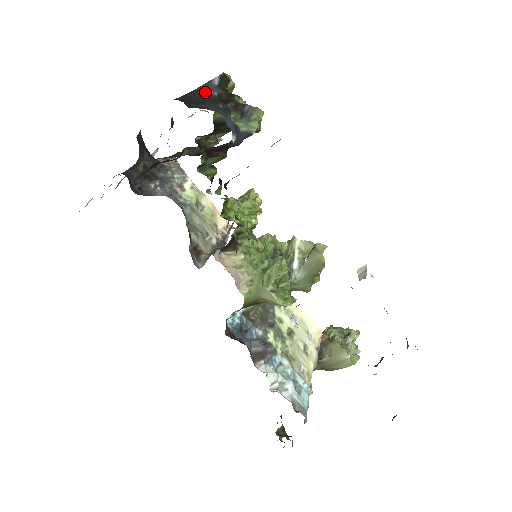
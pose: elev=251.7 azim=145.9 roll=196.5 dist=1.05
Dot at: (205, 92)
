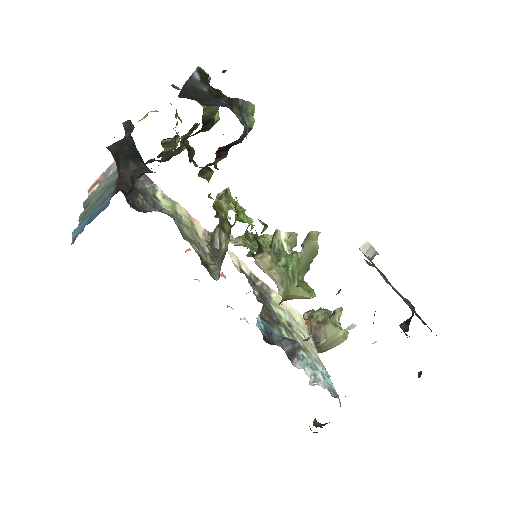
Dot at: (195, 88)
